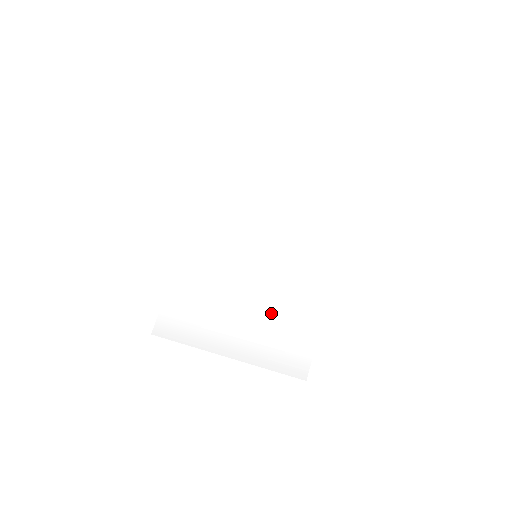
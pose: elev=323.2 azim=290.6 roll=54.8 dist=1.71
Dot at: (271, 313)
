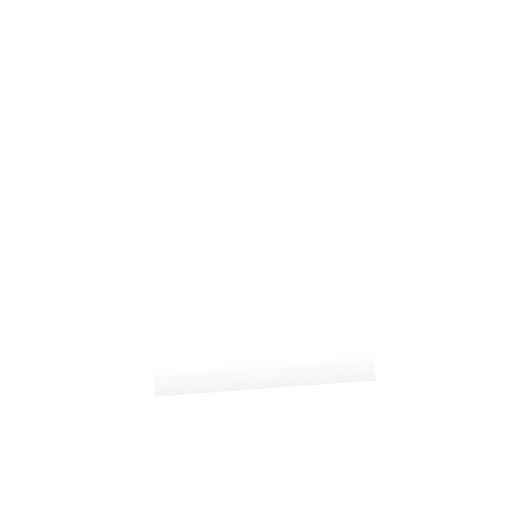
Dot at: (302, 316)
